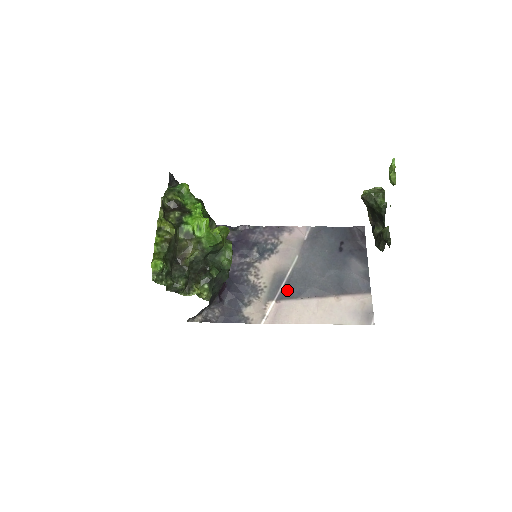
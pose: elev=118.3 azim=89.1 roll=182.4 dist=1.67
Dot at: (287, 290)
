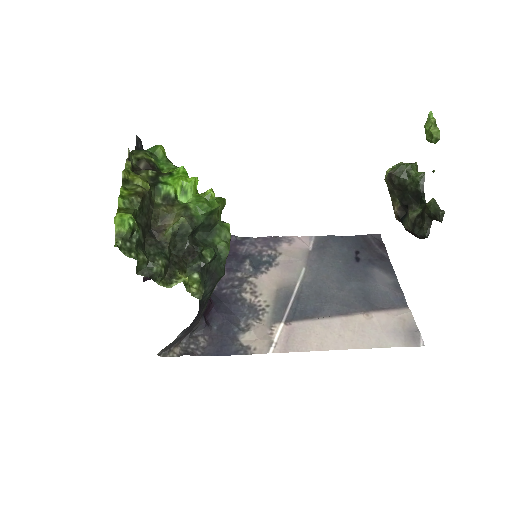
Dot at: (298, 309)
